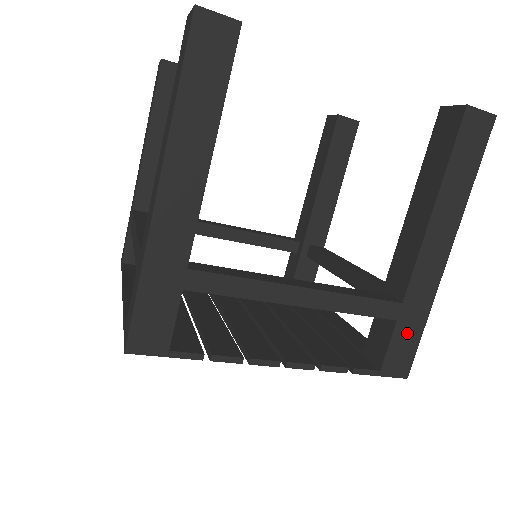
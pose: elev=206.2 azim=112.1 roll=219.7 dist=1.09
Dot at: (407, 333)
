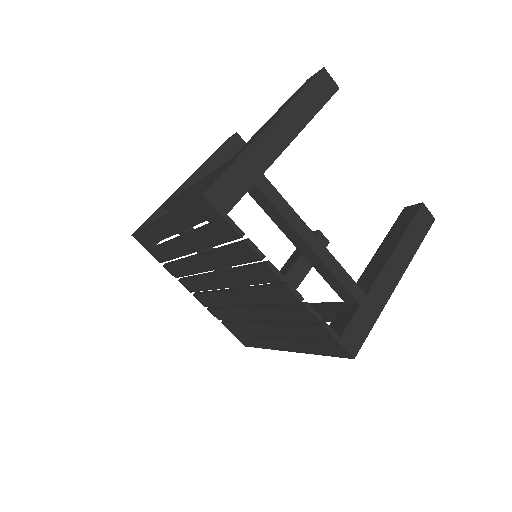
Dot at: (363, 320)
